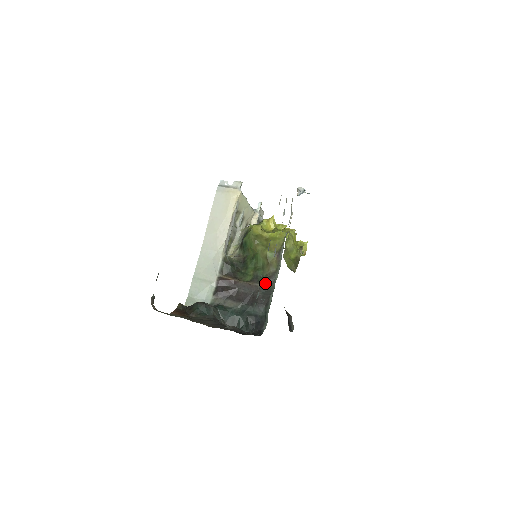
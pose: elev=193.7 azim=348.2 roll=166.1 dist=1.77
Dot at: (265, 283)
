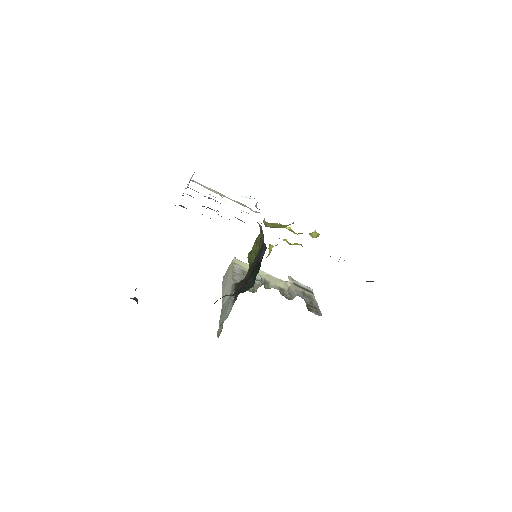
Dot at: (260, 246)
